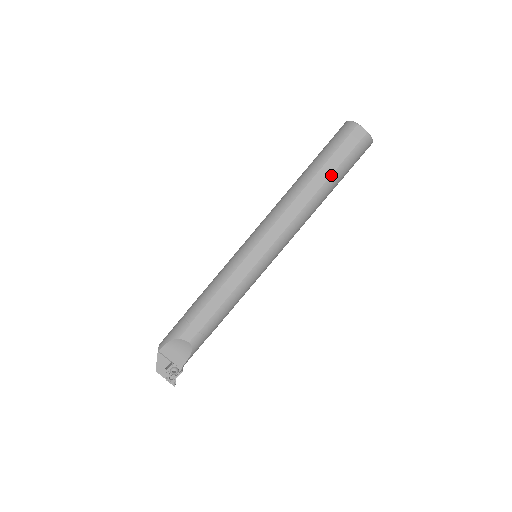
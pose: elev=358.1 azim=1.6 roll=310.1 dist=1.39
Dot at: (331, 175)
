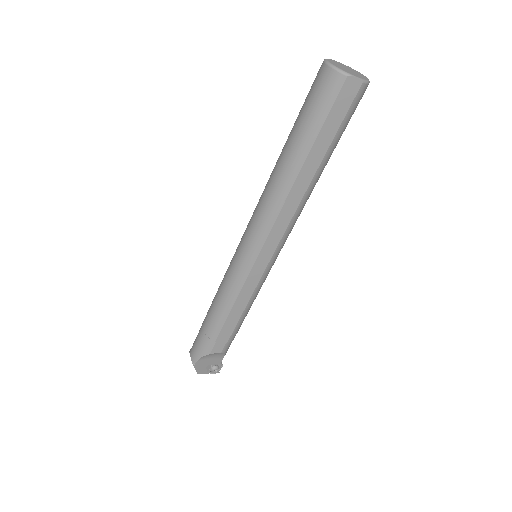
Dot at: (324, 155)
